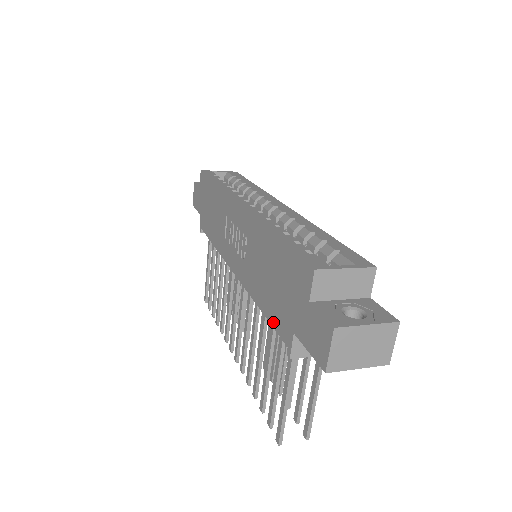
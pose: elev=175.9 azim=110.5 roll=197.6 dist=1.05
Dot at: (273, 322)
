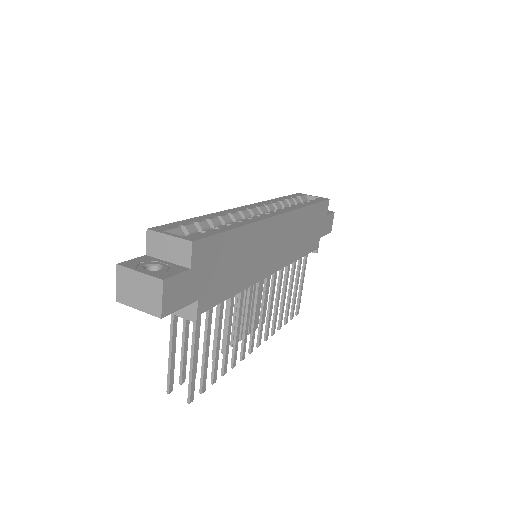
Dot at: occluded
